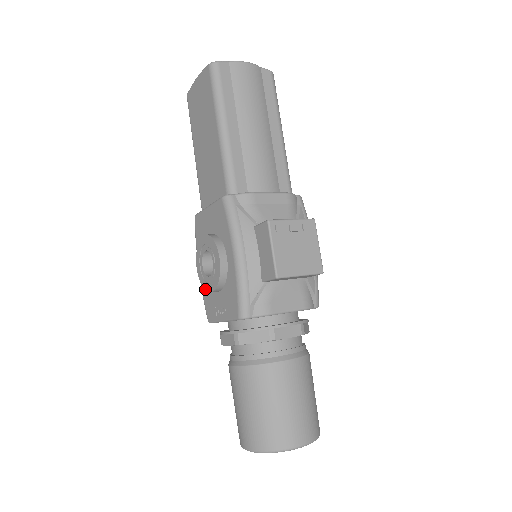
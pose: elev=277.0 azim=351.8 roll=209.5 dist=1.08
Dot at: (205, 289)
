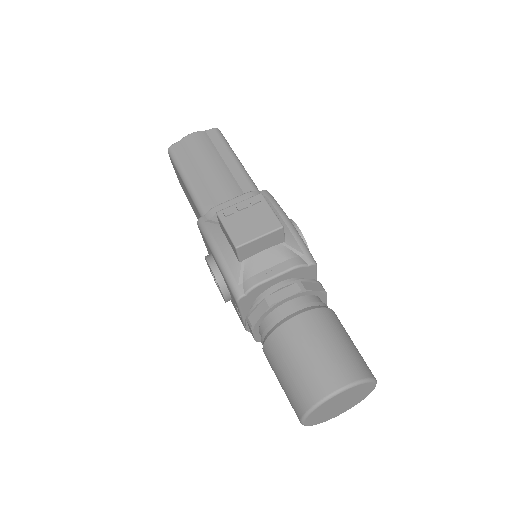
Dot at: (225, 302)
